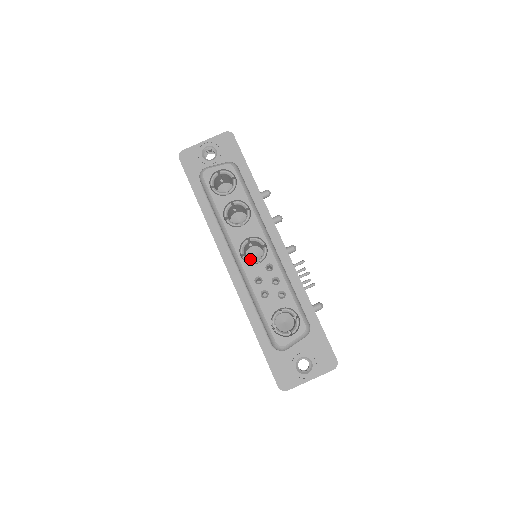
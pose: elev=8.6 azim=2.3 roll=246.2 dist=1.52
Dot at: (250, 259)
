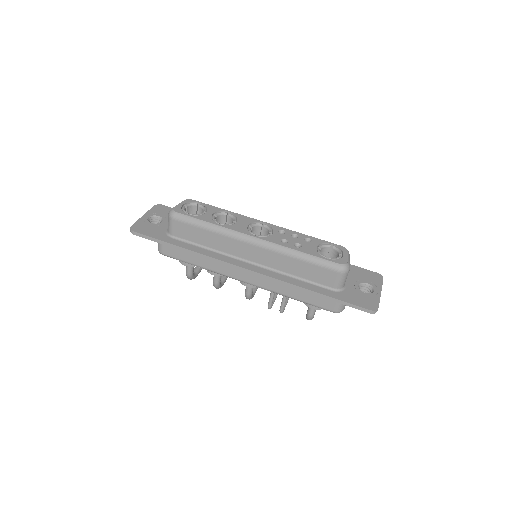
Dot at: occluded
